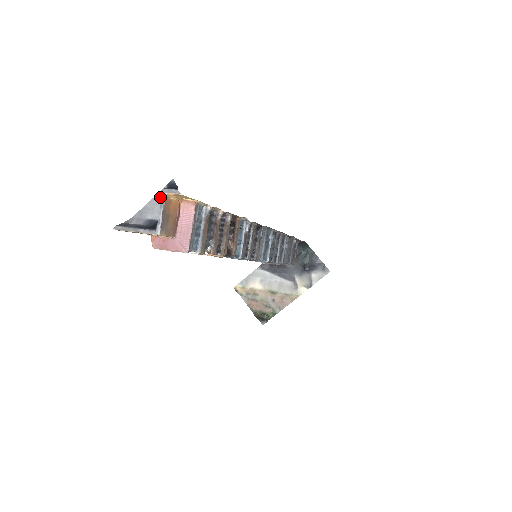
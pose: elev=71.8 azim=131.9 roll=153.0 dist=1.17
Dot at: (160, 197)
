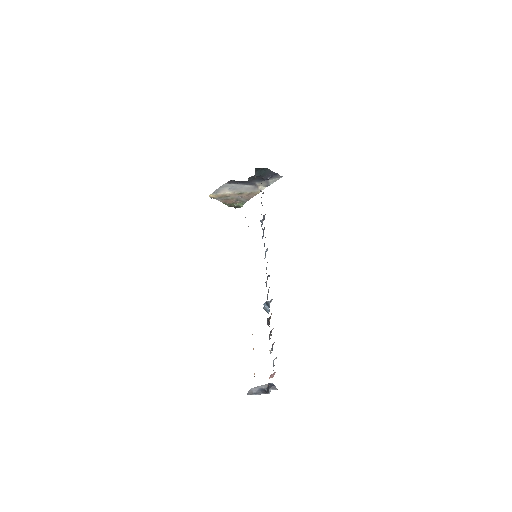
Dot at: (265, 385)
